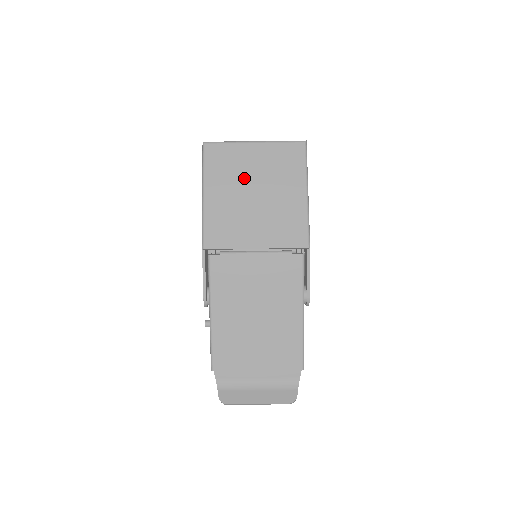
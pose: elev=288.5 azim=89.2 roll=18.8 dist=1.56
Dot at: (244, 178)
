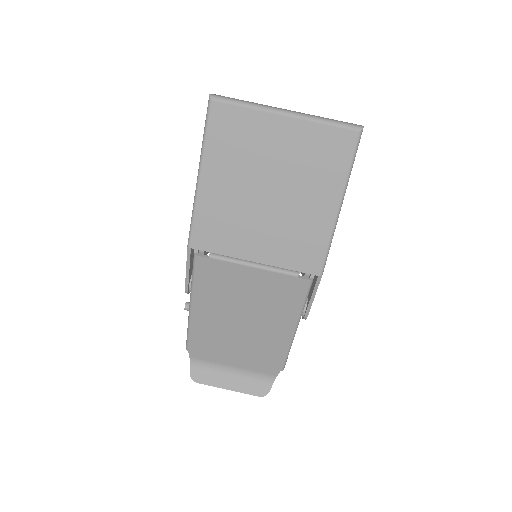
Dot at: (258, 166)
